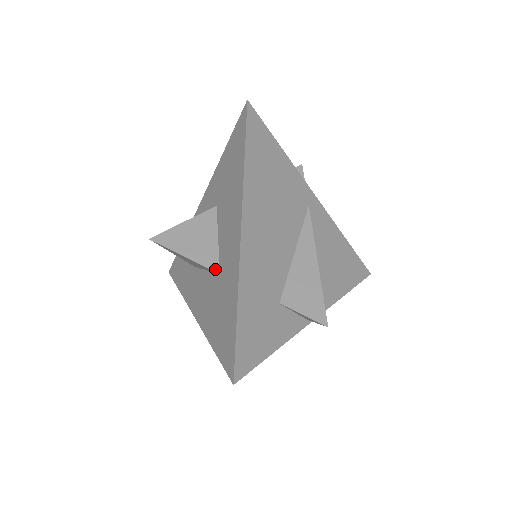
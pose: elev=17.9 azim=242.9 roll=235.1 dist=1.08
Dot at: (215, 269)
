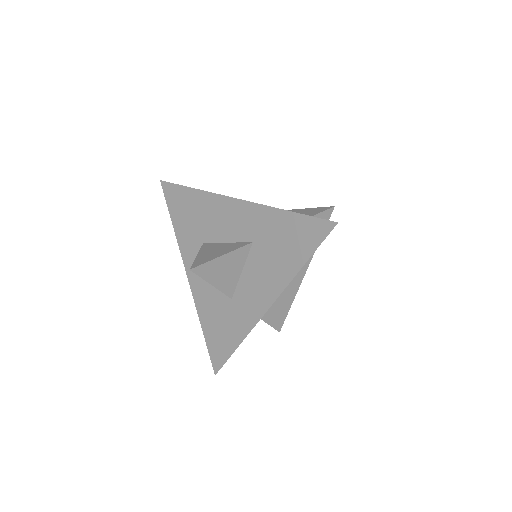
Dot at: (230, 295)
